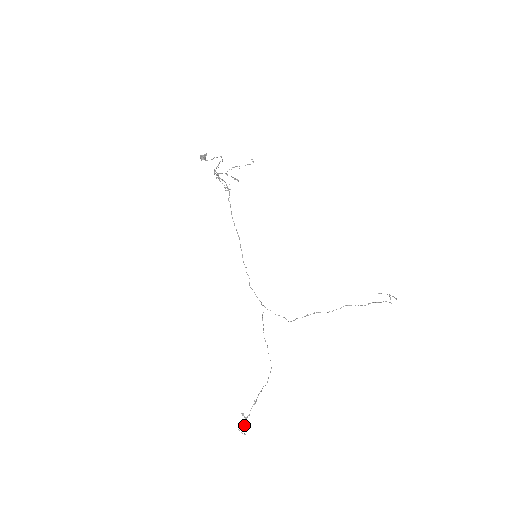
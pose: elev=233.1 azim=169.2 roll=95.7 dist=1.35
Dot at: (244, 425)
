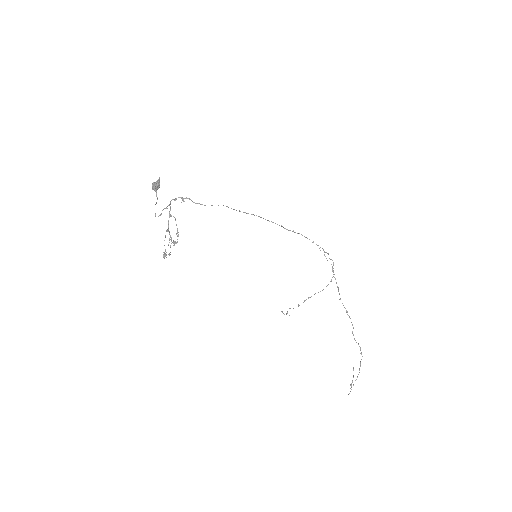
Dot at: (286, 314)
